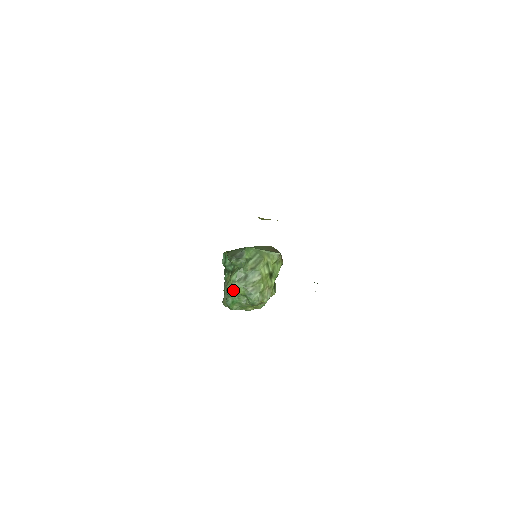
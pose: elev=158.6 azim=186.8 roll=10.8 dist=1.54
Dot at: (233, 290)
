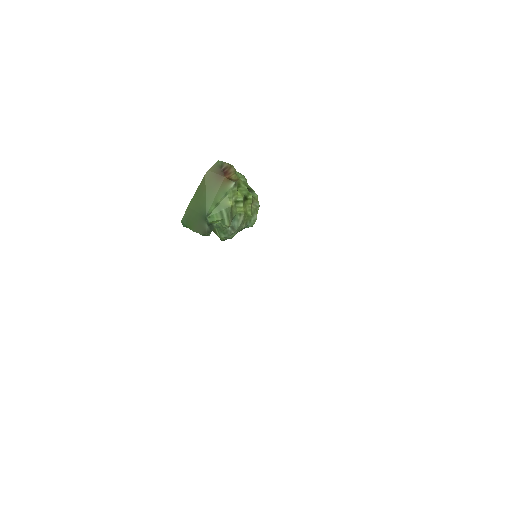
Dot at: (231, 238)
